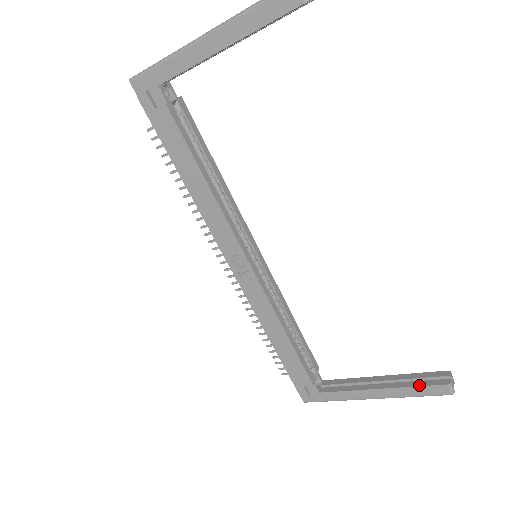
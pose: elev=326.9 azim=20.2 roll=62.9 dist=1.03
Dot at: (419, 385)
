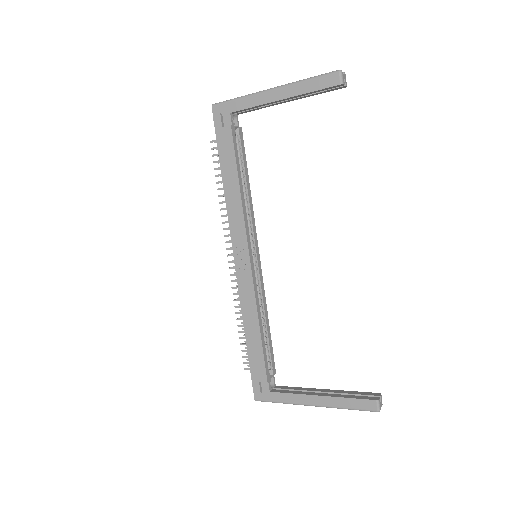
Dot at: (353, 397)
